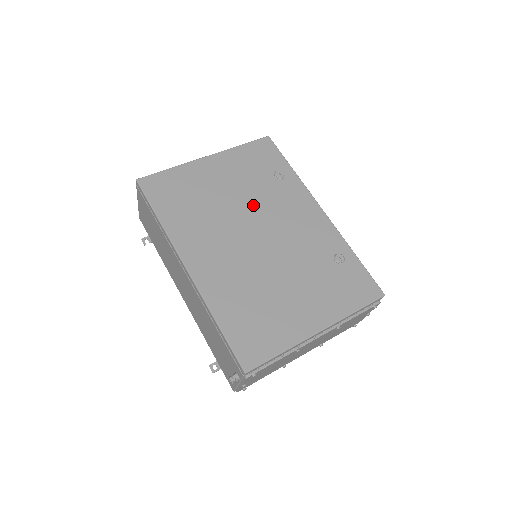
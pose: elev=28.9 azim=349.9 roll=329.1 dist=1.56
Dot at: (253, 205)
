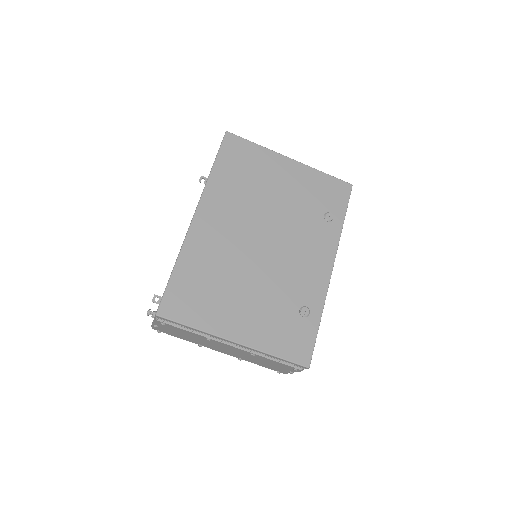
Dot at: (286, 219)
